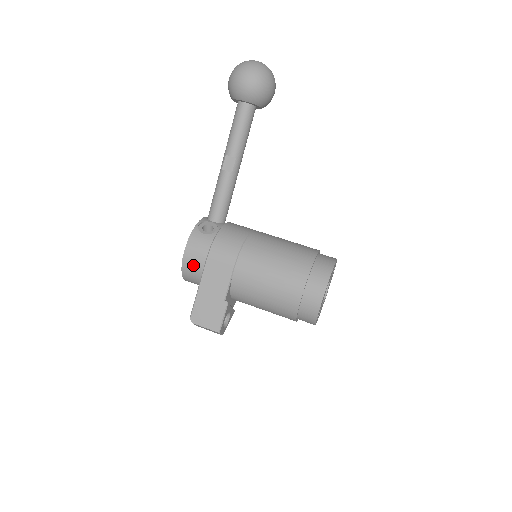
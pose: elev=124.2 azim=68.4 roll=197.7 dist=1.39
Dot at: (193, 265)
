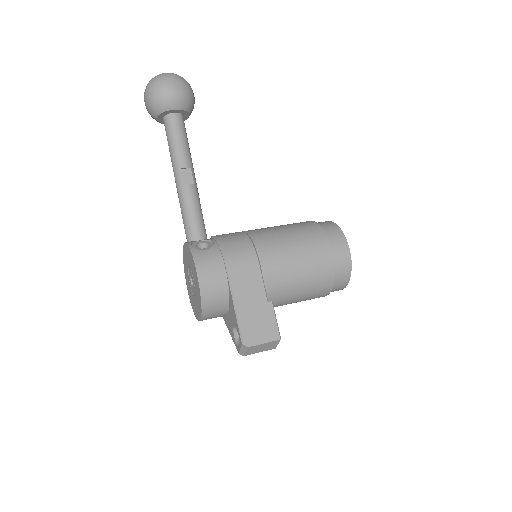
Dot at: (214, 286)
